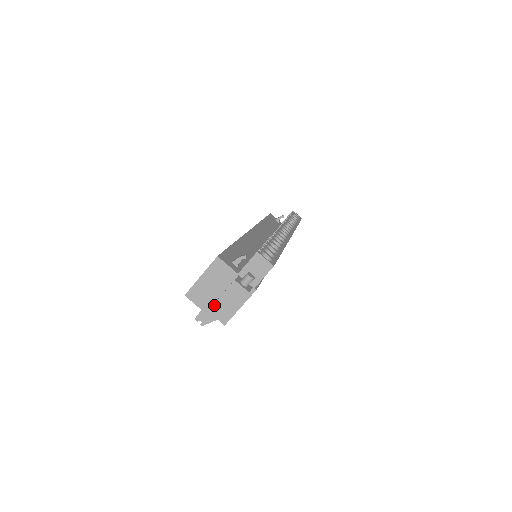
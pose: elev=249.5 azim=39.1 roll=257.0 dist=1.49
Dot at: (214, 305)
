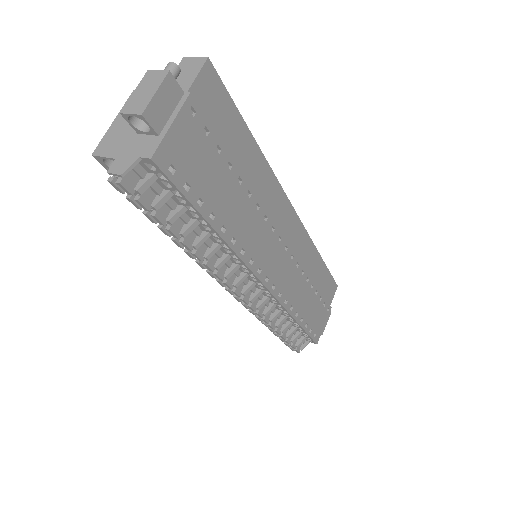
Dot at: (121, 112)
